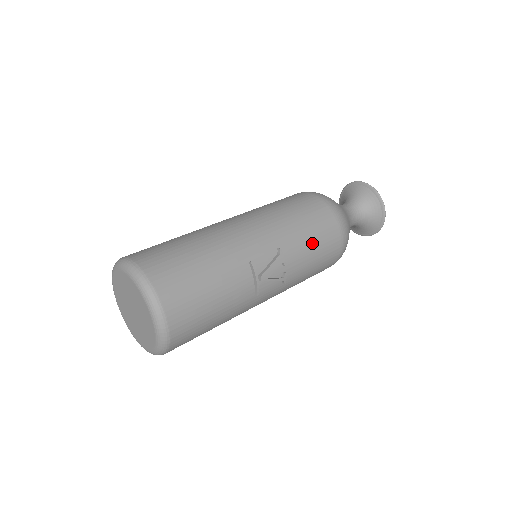
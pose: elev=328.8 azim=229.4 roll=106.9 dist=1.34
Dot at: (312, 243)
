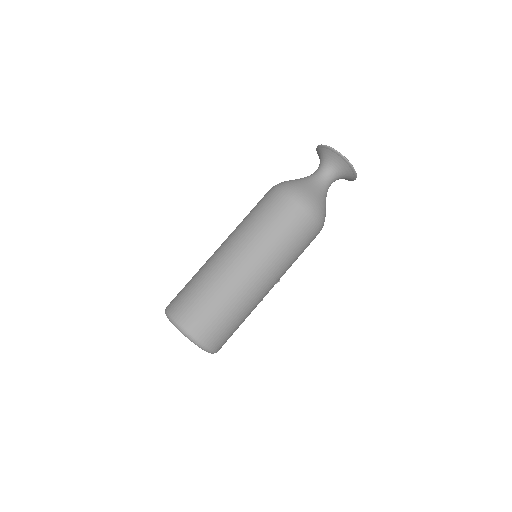
Dot at: occluded
